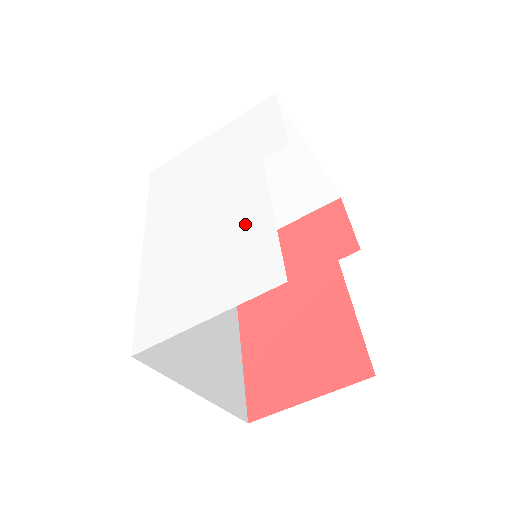
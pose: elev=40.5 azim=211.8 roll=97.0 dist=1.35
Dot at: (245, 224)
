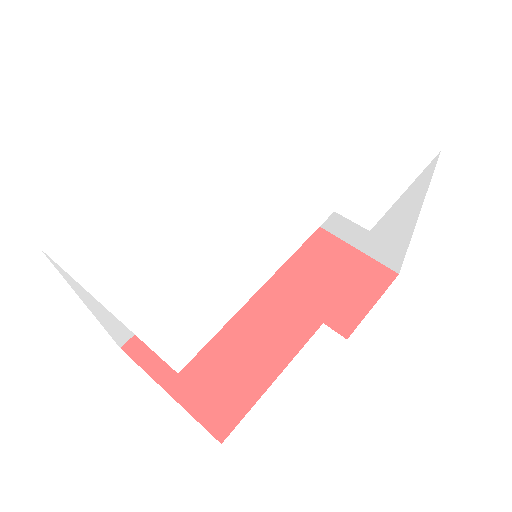
Dot at: (236, 259)
